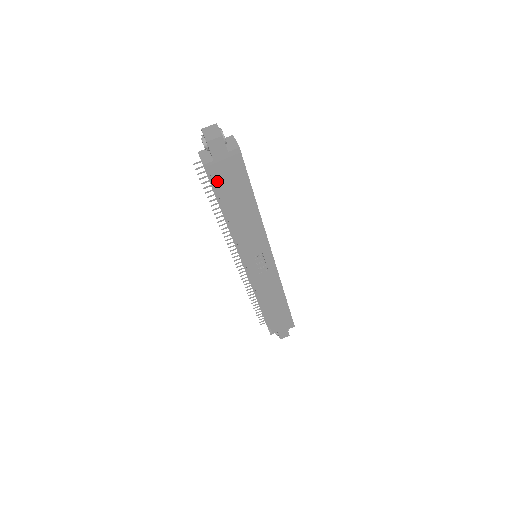
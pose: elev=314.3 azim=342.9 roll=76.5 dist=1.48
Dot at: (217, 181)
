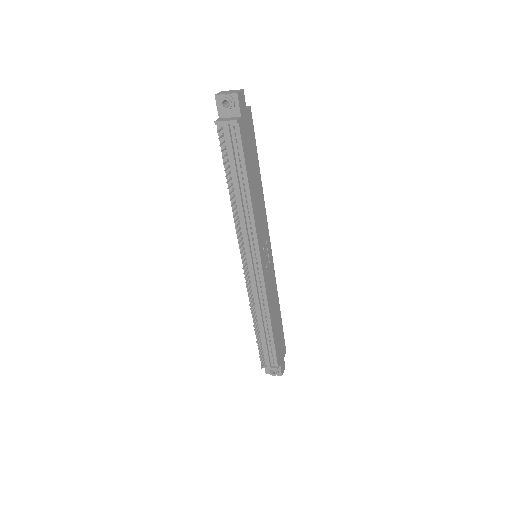
Dot at: (243, 143)
